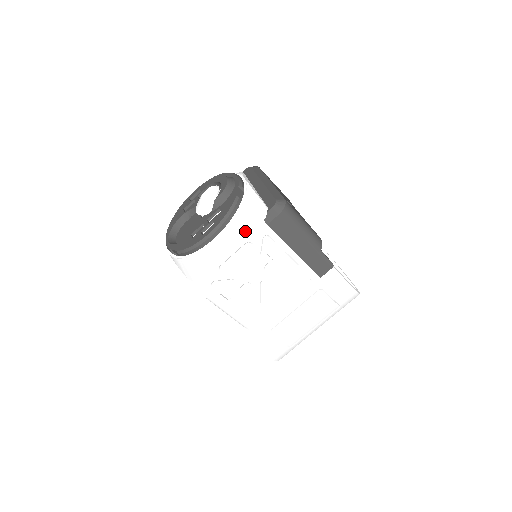
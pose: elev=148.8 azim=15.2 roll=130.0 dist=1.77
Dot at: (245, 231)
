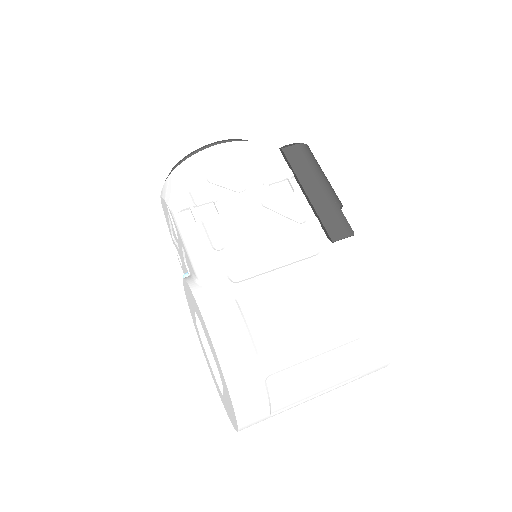
Dot at: (254, 150)
